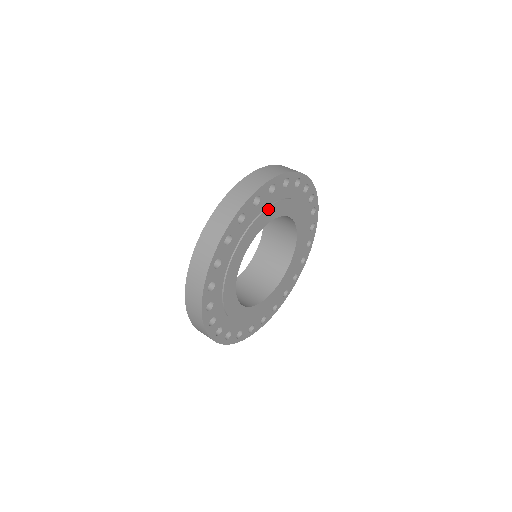
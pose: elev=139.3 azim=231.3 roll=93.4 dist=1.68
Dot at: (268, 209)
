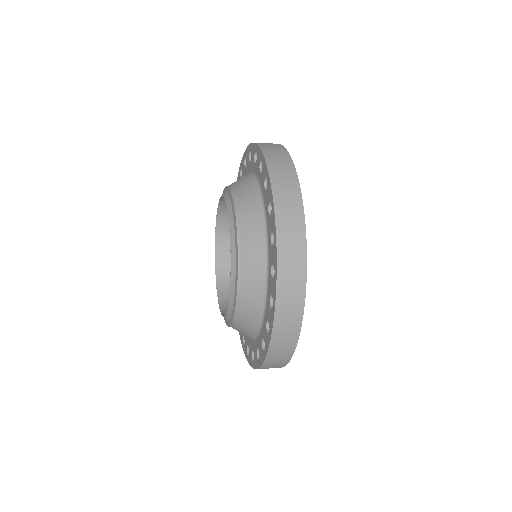
Dot at: occluded
